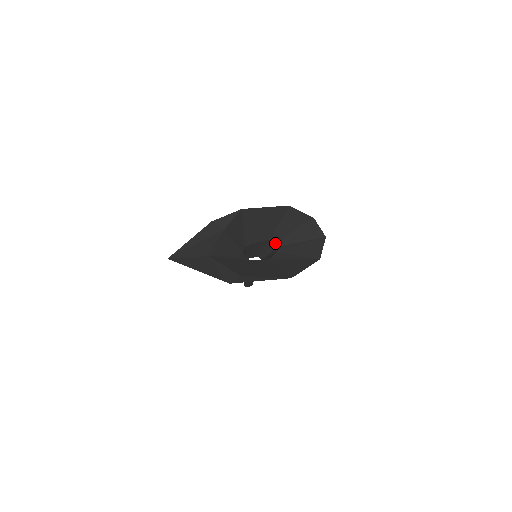
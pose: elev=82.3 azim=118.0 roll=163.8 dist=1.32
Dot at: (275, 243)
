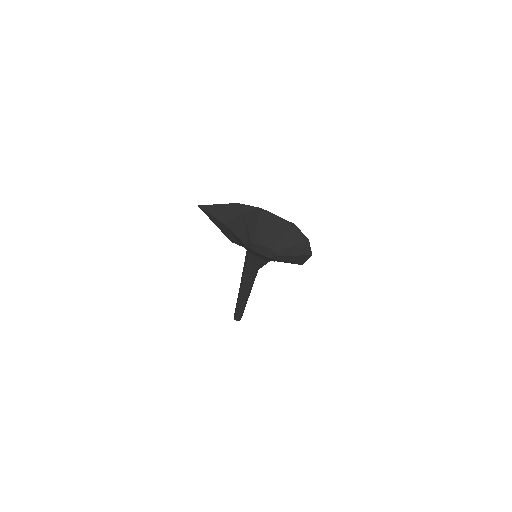
Dot at: (274, 253)
